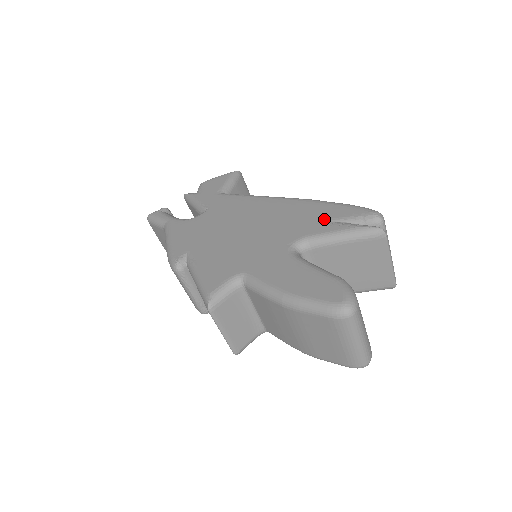
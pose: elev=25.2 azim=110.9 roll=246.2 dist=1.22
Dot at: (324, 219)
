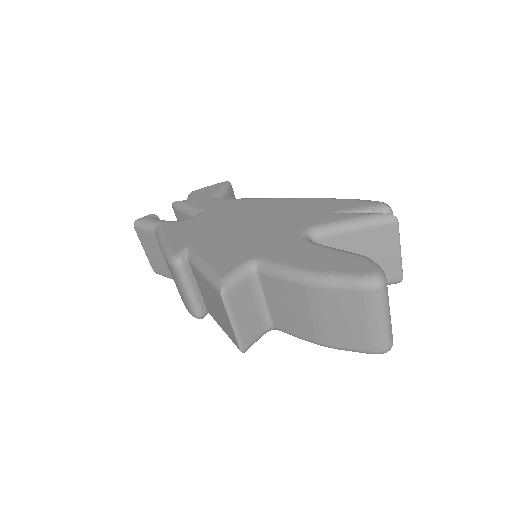
Dot at: (332, 211)
